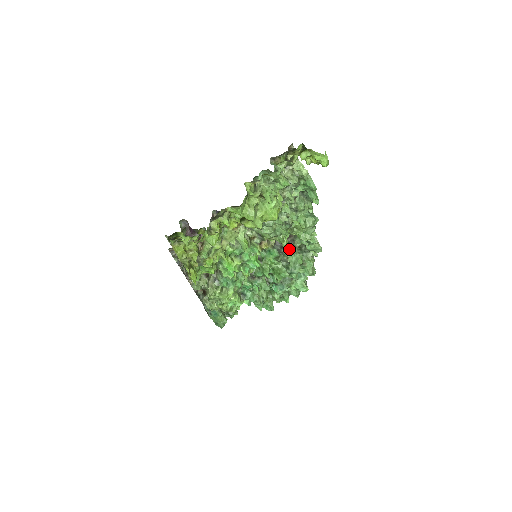
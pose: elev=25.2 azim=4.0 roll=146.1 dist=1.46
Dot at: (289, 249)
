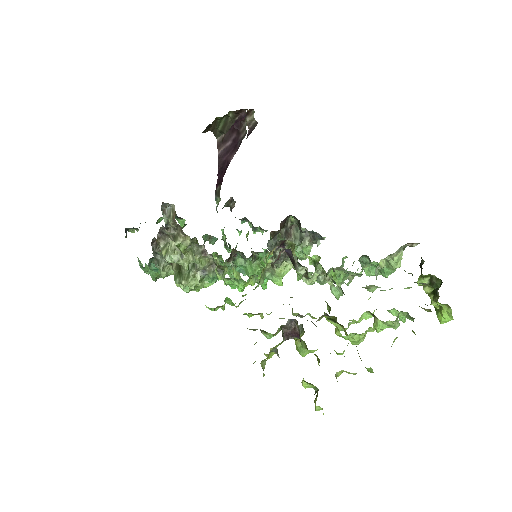
Dot at: occluded
